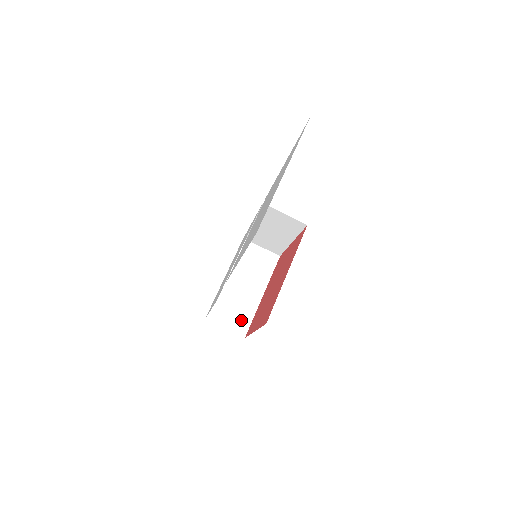
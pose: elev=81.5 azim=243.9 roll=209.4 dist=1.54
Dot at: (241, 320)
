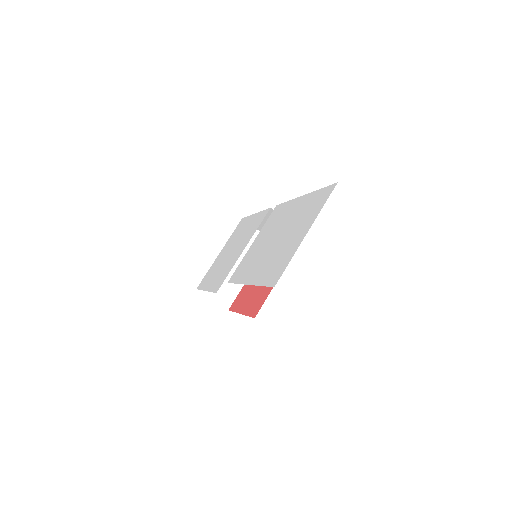
Dot at: (228, 294)
